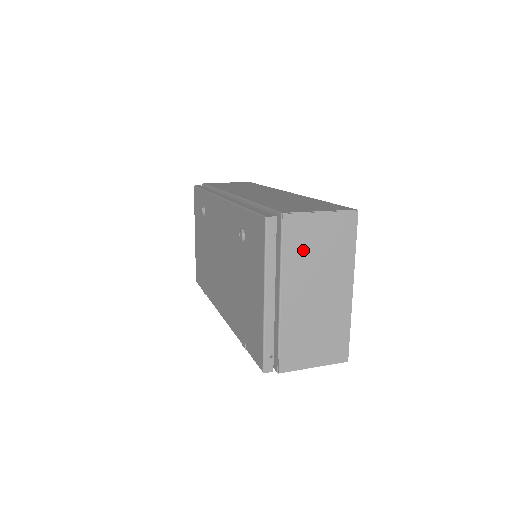
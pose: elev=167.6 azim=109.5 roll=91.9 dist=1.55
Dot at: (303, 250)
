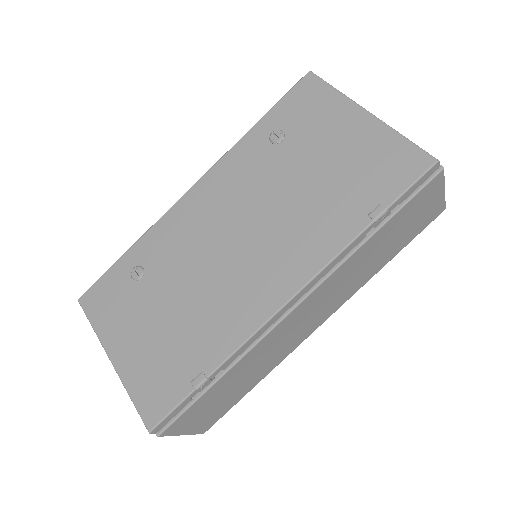
Dot at: occluded
